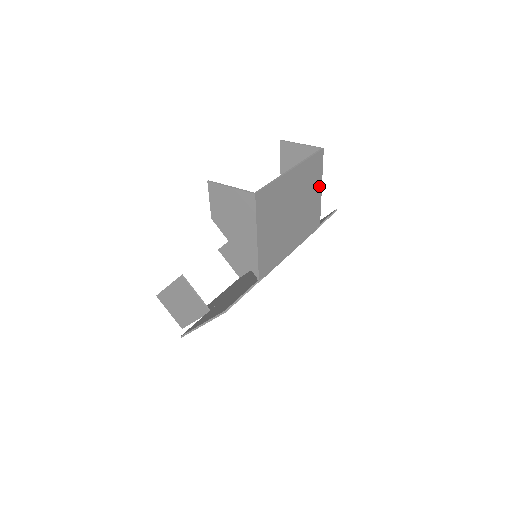
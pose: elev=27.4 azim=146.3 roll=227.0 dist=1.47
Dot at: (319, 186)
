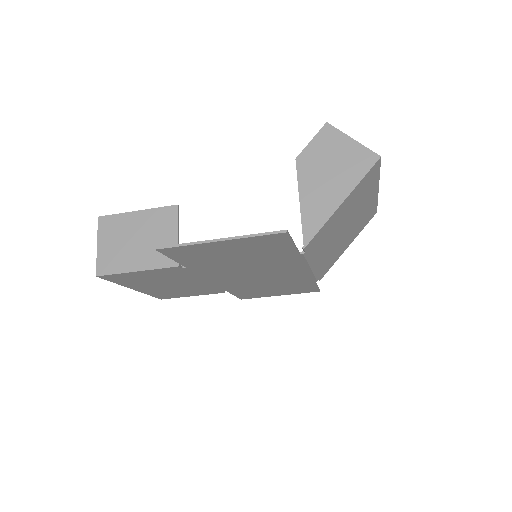
Dot at: (351, 241)
